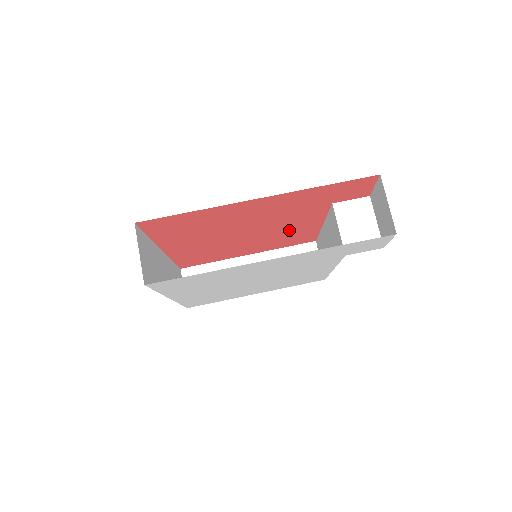
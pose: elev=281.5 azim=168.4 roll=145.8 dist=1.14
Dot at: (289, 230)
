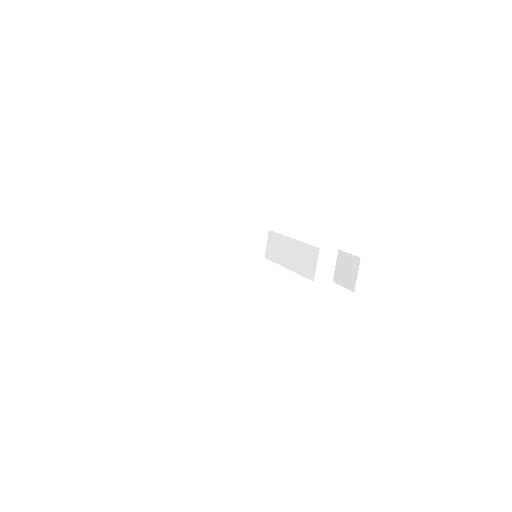
Dot at: occluded
